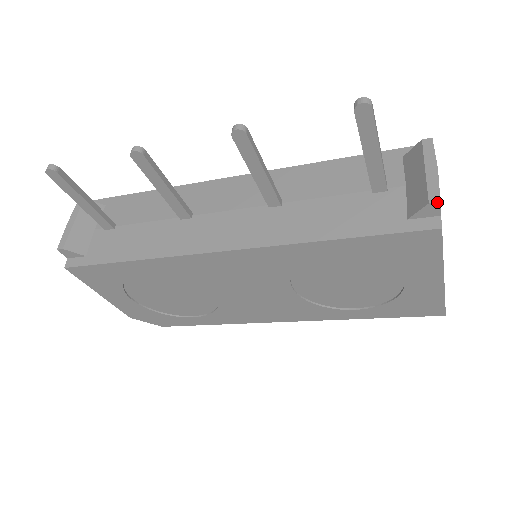
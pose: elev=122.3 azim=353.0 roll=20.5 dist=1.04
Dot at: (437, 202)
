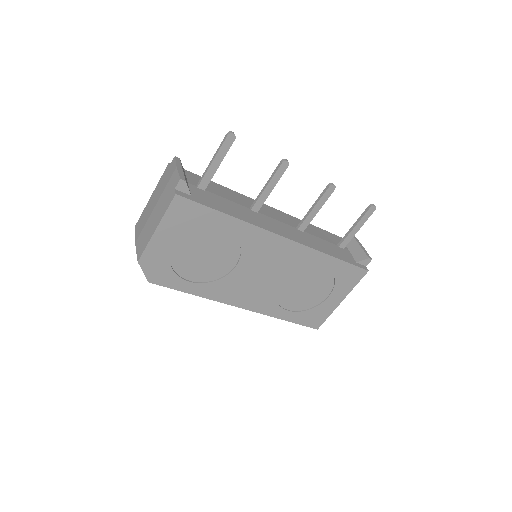
Dot at: (371, 259)
